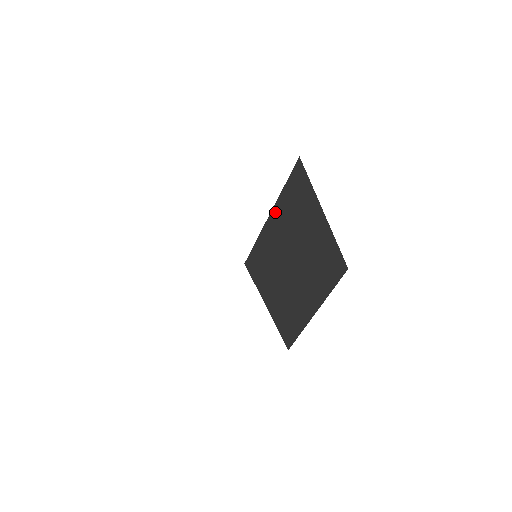
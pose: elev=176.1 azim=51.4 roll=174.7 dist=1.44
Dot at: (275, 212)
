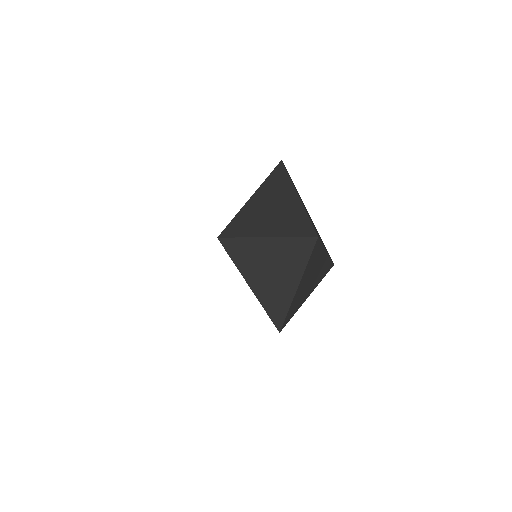
Dot at: (252, 200)
